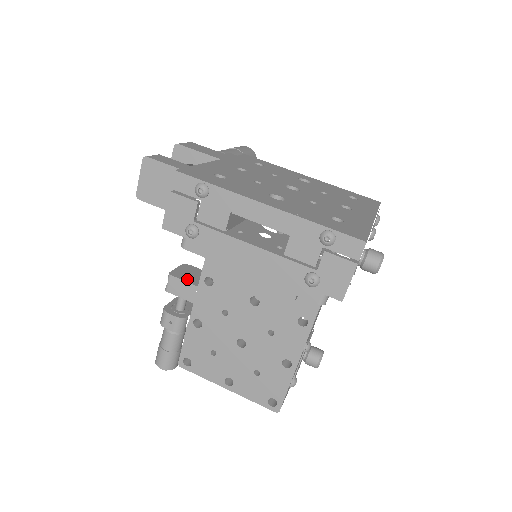
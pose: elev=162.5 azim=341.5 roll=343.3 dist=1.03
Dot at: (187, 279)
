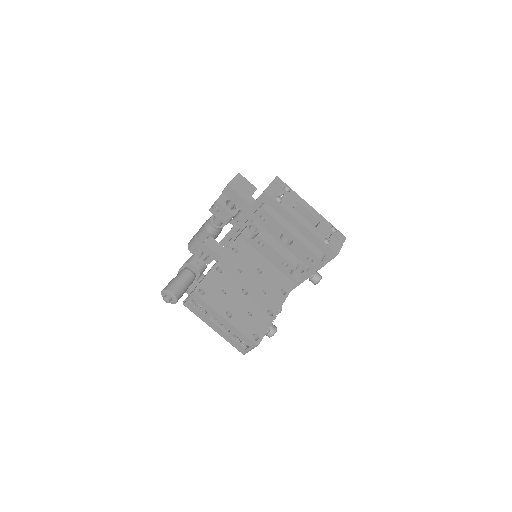
Dot at: (218, 245)
